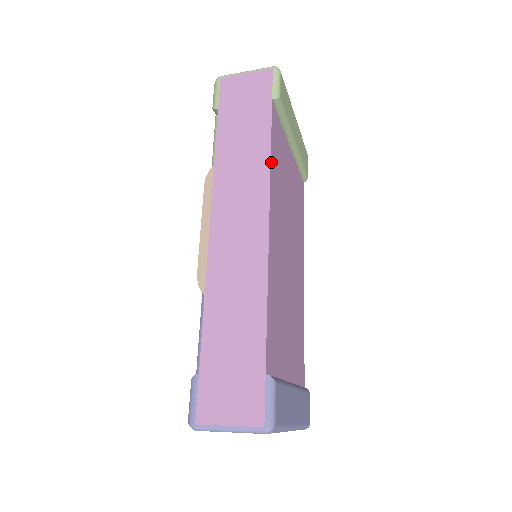
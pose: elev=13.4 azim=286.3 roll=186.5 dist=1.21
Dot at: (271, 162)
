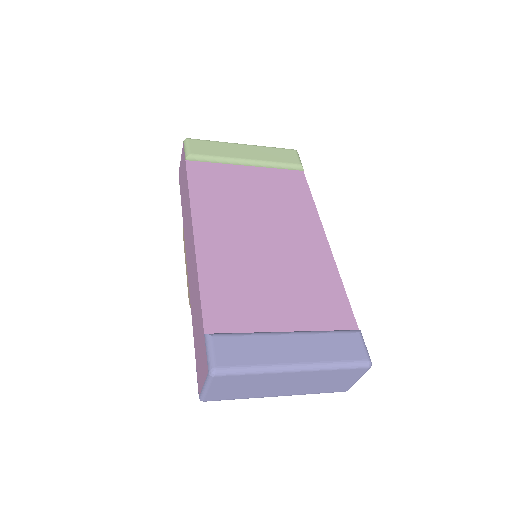
Dot at: (191, 197)
